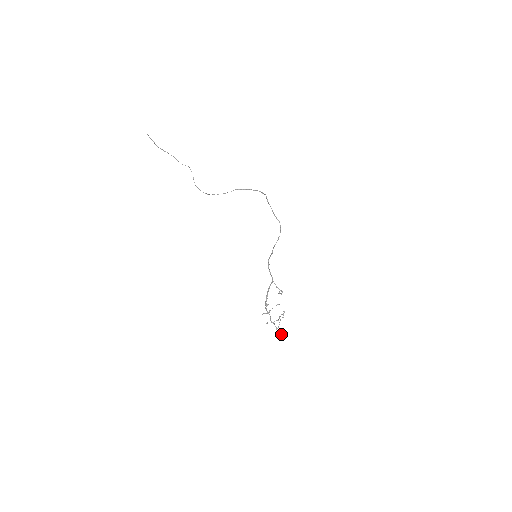
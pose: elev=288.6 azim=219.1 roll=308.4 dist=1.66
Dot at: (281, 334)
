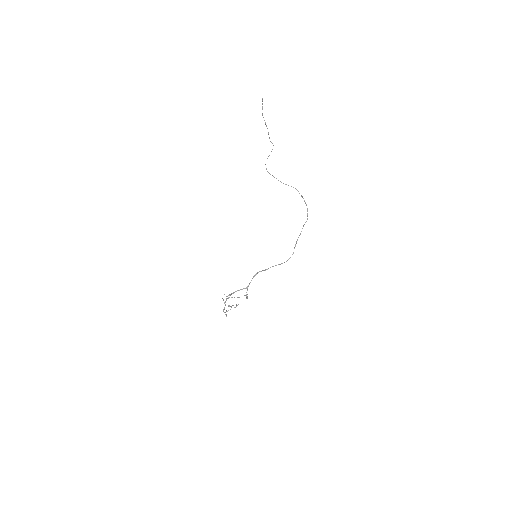
Dot at: (226, 310)
